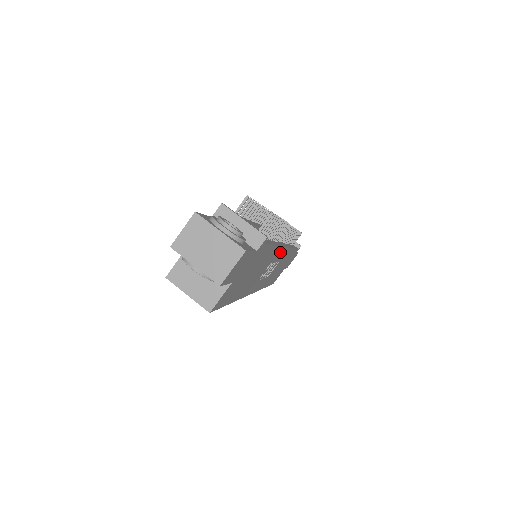
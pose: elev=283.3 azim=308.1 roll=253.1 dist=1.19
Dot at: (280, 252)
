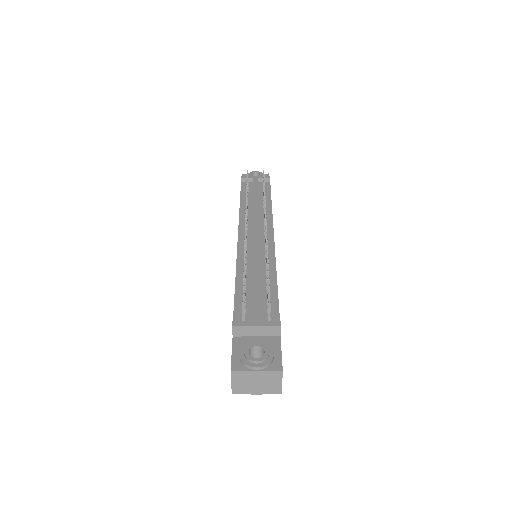
Dot at: occluded
